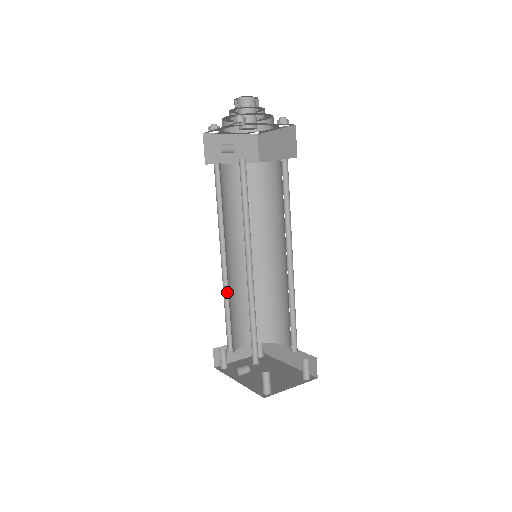
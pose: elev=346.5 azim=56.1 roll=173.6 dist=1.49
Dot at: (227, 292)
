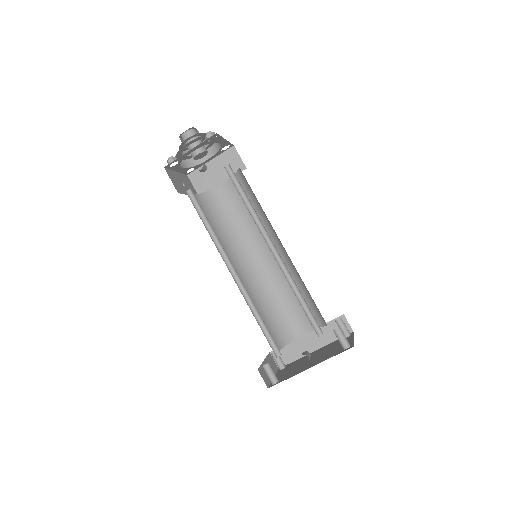
Dot at: (247, 301)
